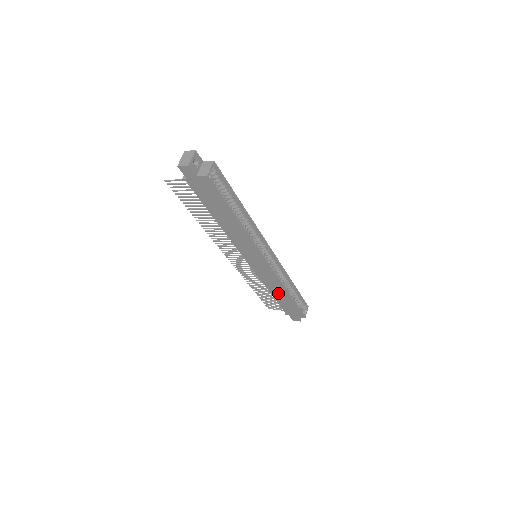
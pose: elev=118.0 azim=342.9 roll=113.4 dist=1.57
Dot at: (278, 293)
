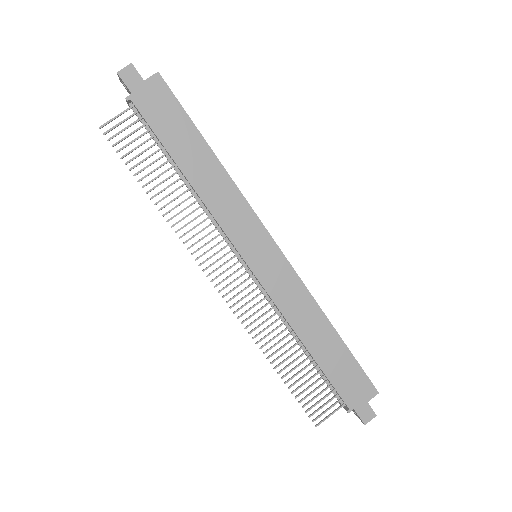
Dot at: (316, 335)
